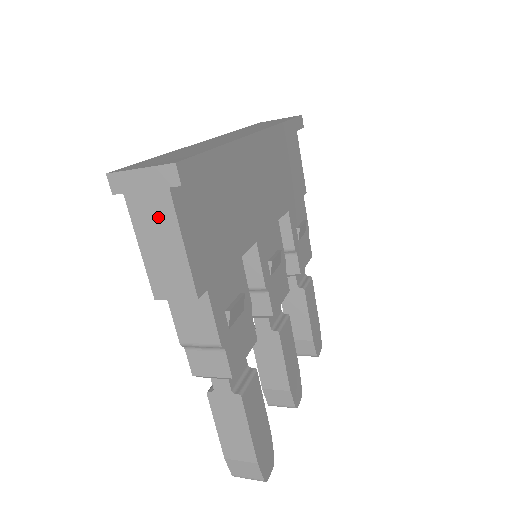
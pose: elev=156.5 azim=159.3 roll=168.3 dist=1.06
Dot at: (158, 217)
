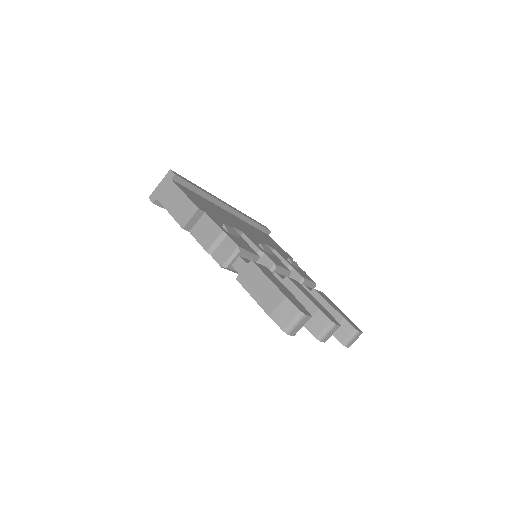
Dot at: (171, 193)
